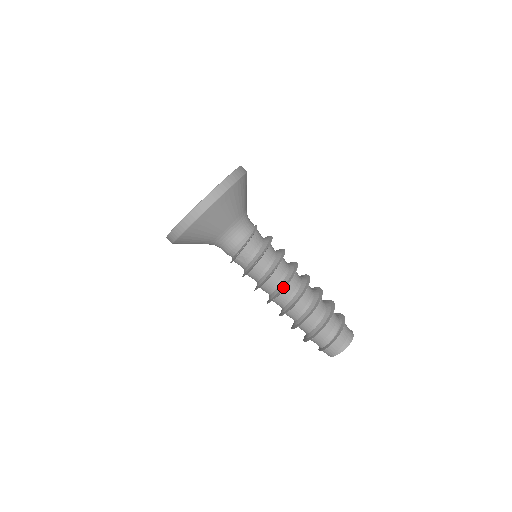
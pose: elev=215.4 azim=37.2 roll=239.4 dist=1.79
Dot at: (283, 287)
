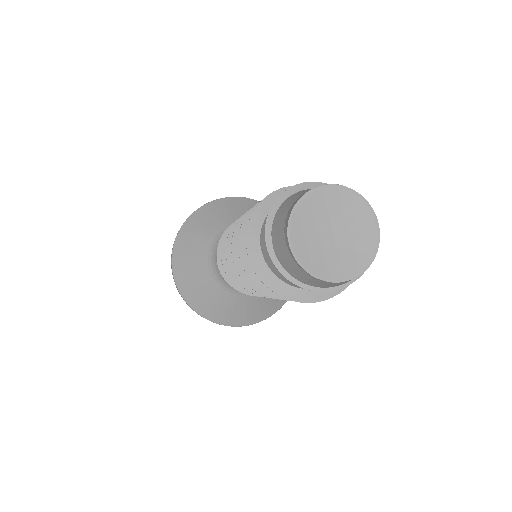
Dot at: occluded
